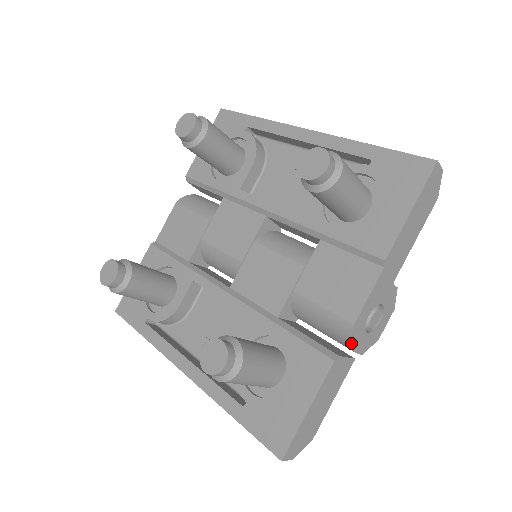
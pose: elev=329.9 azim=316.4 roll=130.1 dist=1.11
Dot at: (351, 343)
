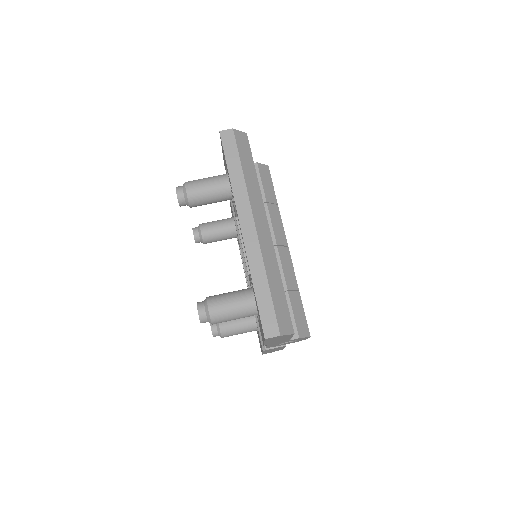
Dot at: occluded
